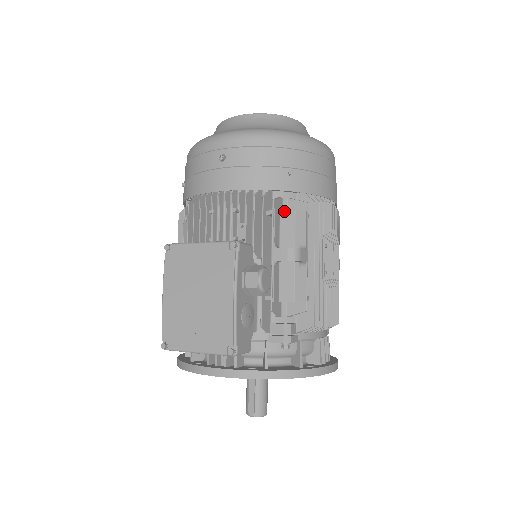
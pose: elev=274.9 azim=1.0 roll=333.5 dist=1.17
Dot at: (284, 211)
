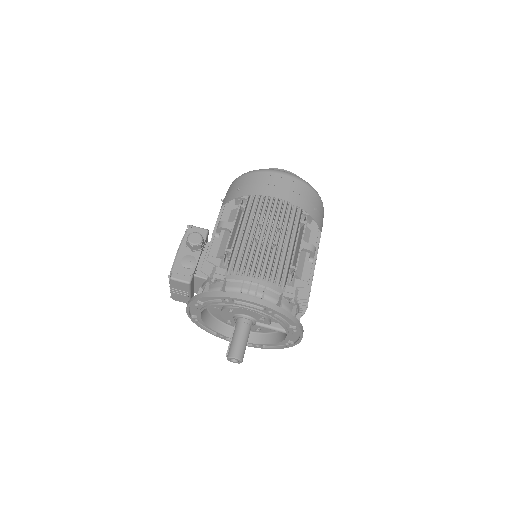
Dot at: (233, 210)
